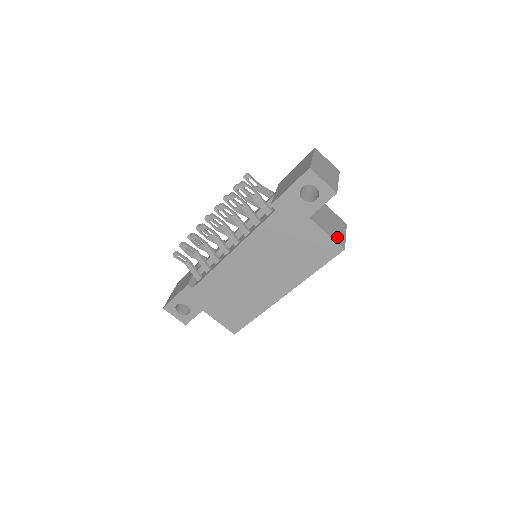
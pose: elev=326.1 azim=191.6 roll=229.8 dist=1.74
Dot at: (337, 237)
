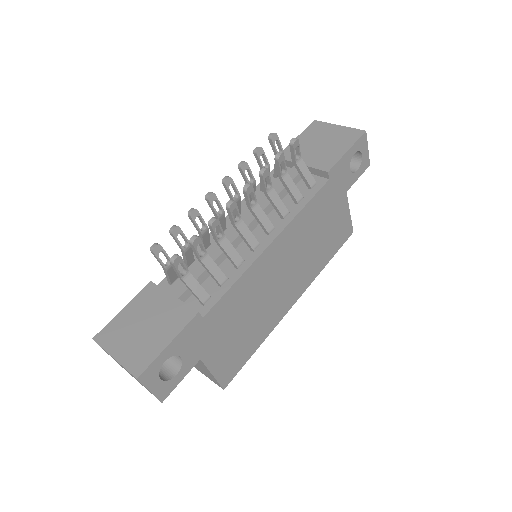
Dot at: occluded
